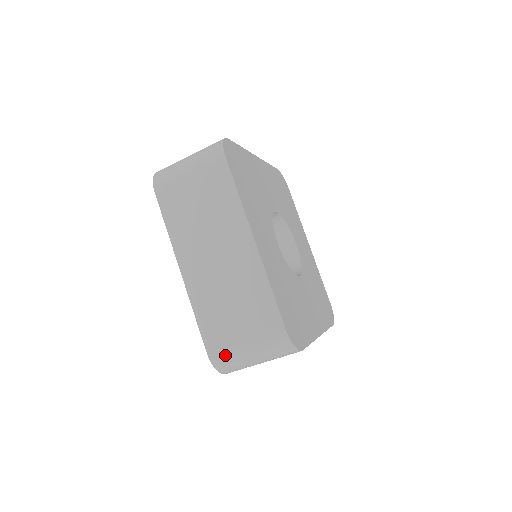
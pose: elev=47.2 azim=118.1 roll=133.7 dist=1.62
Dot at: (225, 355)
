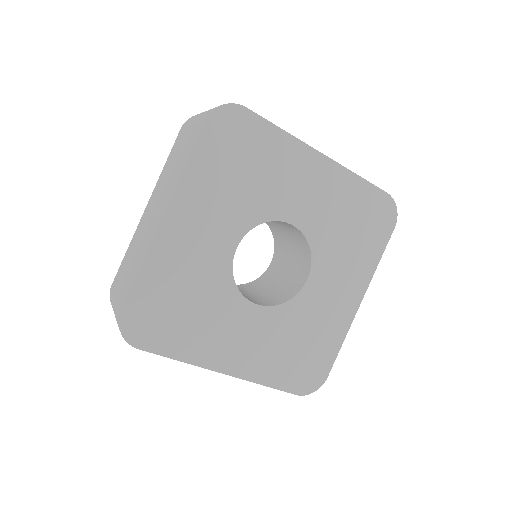
Dot at: occluded
